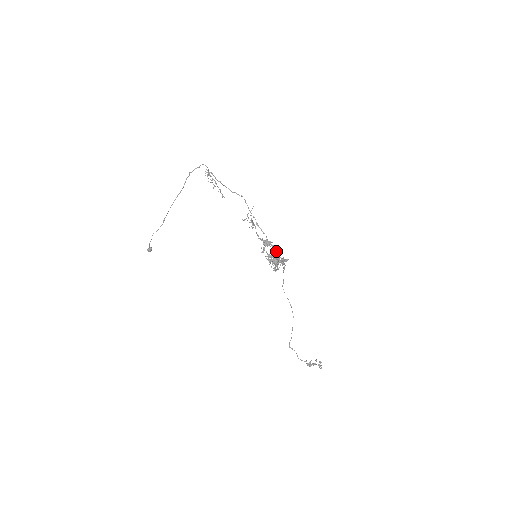
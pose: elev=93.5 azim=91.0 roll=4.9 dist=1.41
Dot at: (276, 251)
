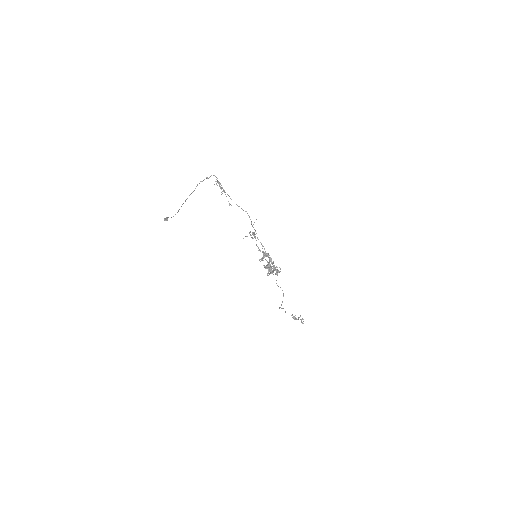
Dot at: (272, 262)
